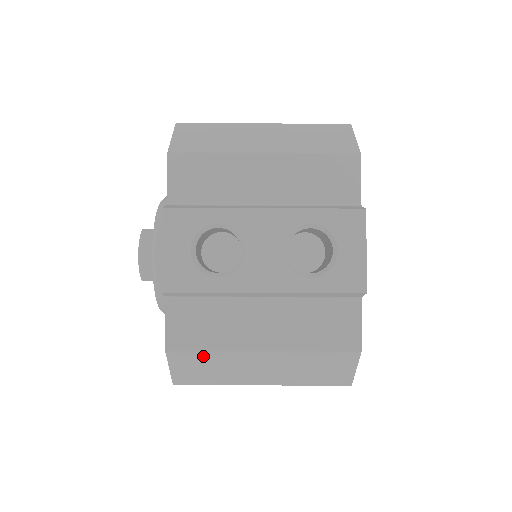
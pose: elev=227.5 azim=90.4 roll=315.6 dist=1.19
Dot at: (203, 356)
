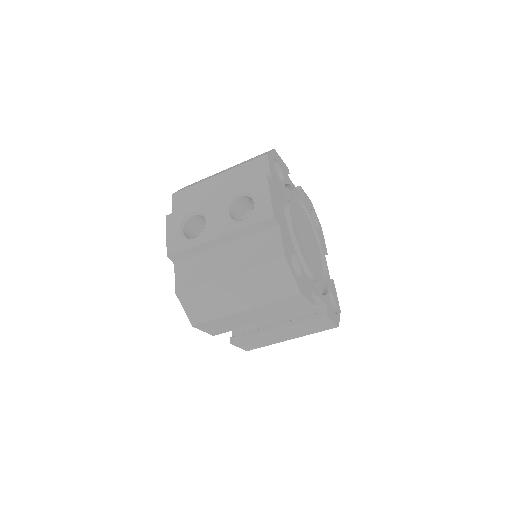
Dot at: (197, 291)
